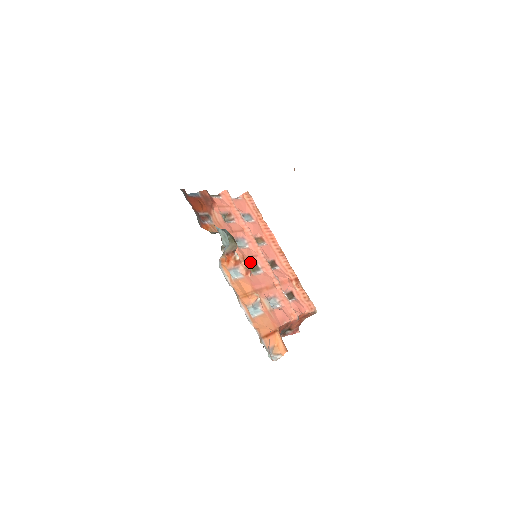
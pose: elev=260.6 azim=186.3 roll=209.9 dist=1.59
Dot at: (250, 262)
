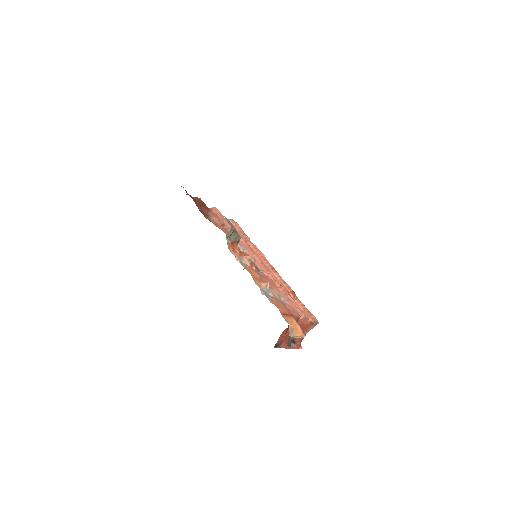
Dot at: occluded
